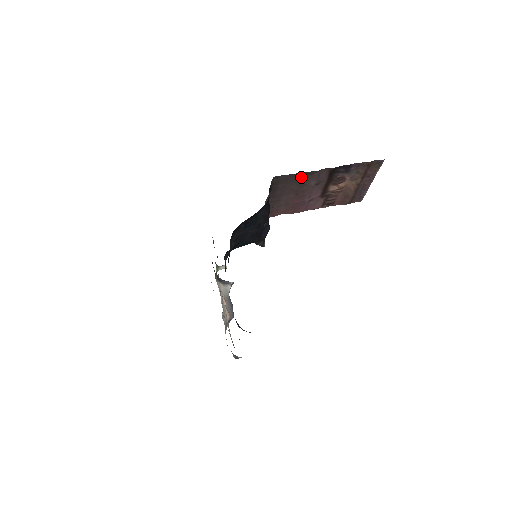
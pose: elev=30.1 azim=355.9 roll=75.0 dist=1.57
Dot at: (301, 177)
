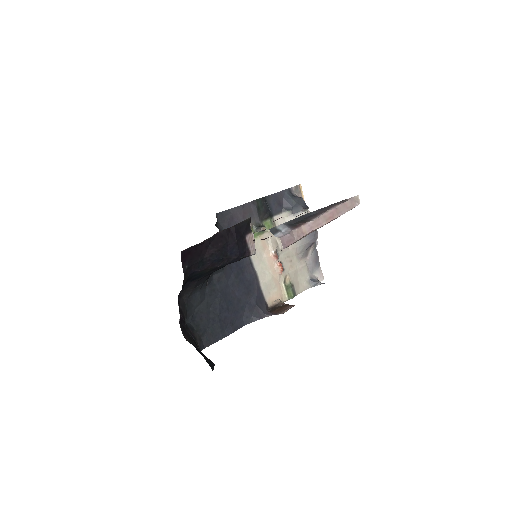
Dot at: occluded
